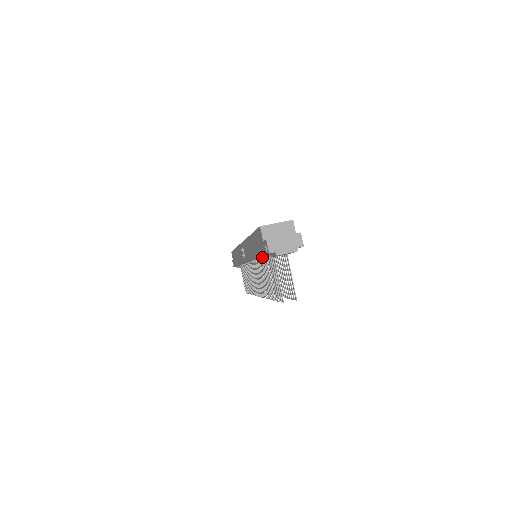
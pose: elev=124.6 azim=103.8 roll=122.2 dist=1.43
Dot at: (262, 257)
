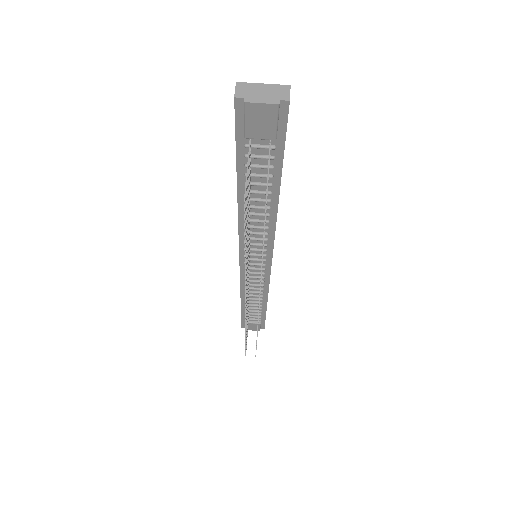
Dot at: occluded
